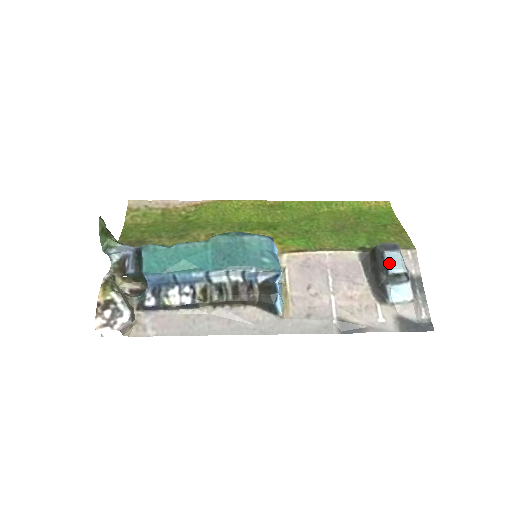
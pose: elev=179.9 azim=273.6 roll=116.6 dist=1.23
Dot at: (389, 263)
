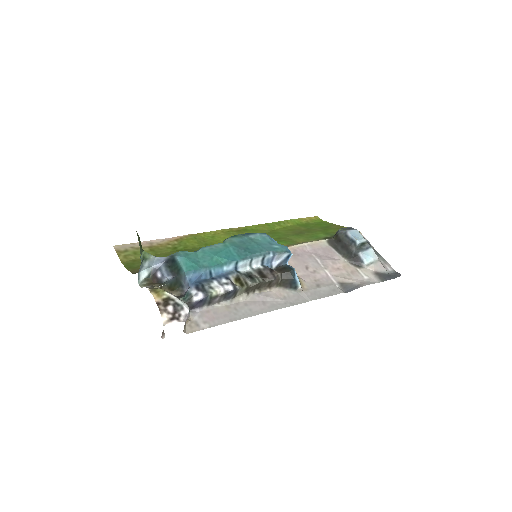
Dot at: (354, 237)
